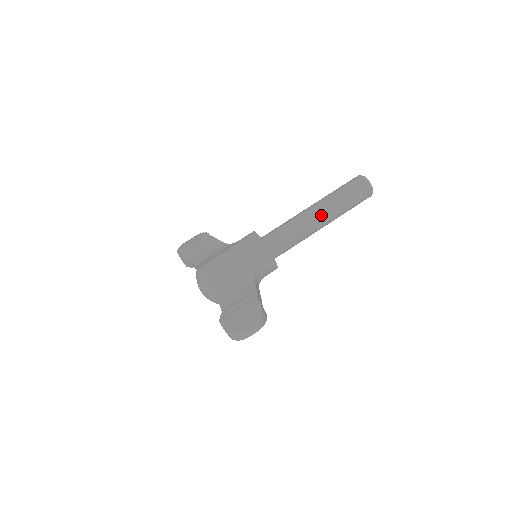
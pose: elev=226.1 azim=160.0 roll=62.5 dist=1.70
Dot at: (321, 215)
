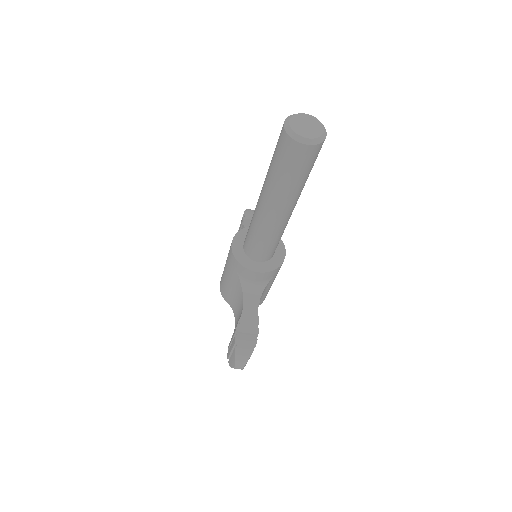
Dot at: (267, 206)
